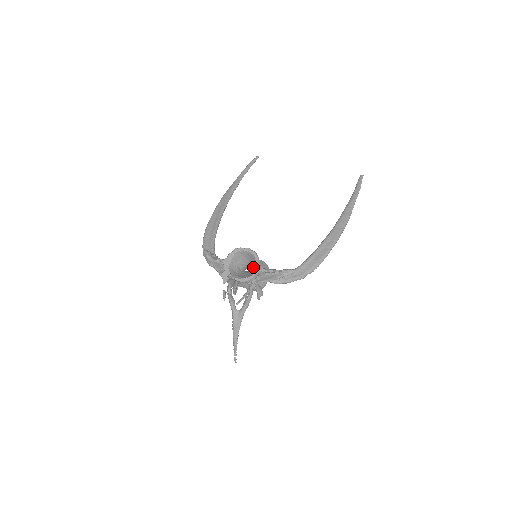
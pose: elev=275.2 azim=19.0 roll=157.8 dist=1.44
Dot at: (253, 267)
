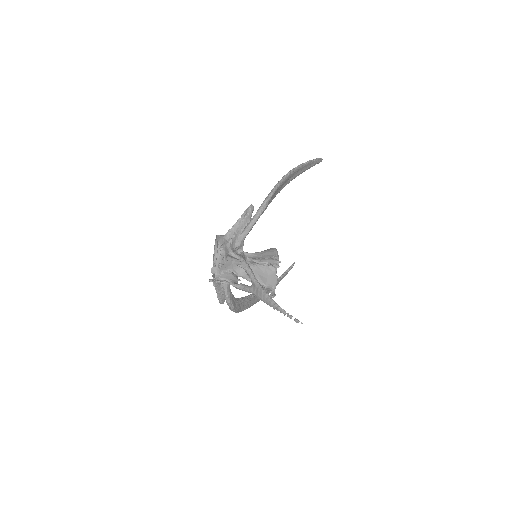
Dot at: occluded
